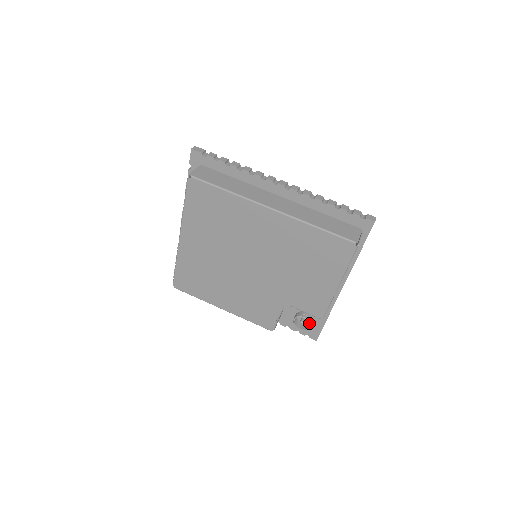
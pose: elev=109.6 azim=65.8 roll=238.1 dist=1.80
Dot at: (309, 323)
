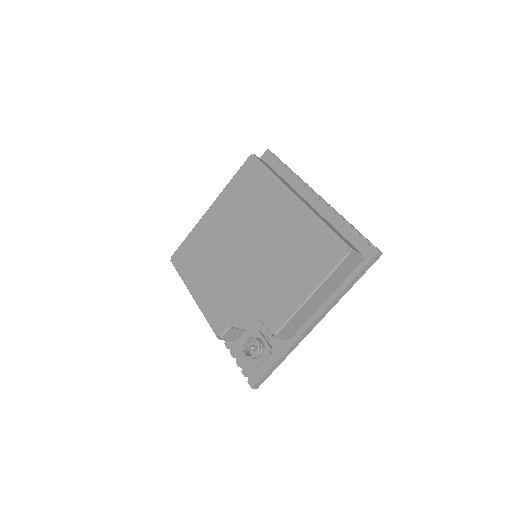
Dot at: (258, 350)
